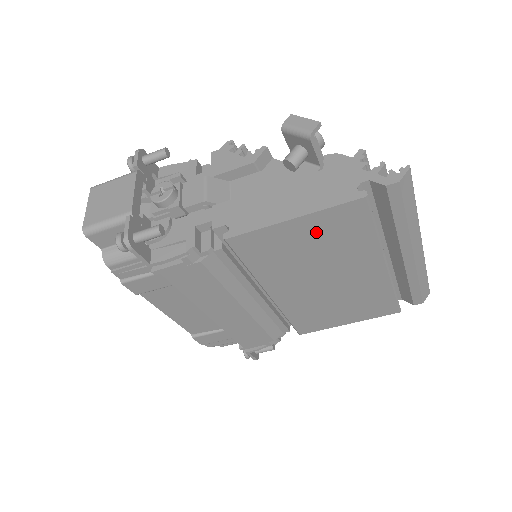
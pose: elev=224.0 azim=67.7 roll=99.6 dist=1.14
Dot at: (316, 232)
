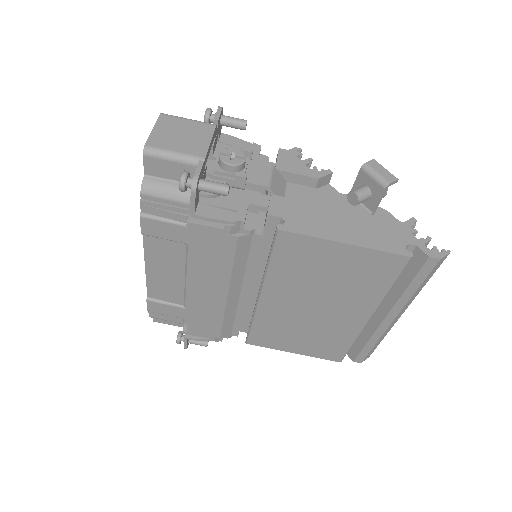
Dot at: (351, 264)
